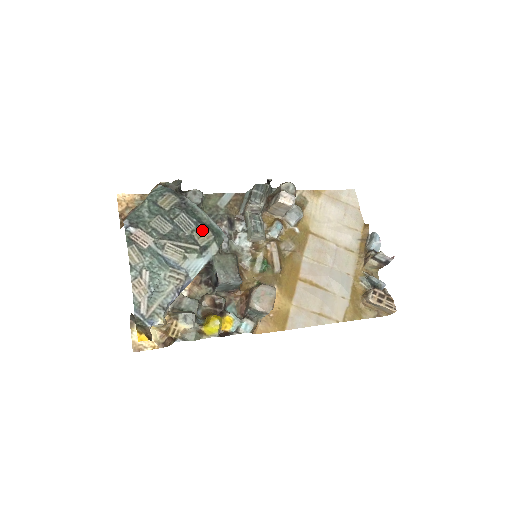
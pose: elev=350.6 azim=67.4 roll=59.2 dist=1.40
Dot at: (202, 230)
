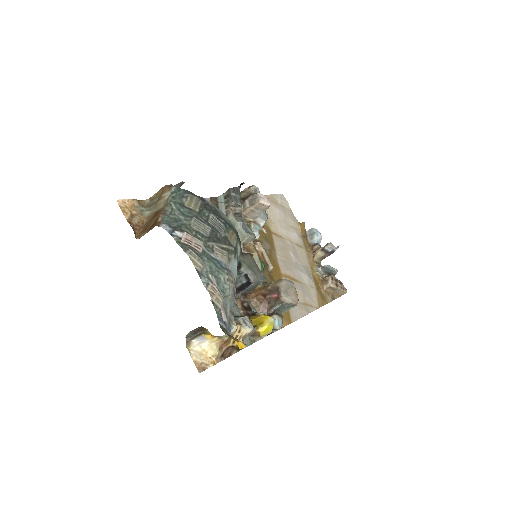
Dot at: (230, 231)
